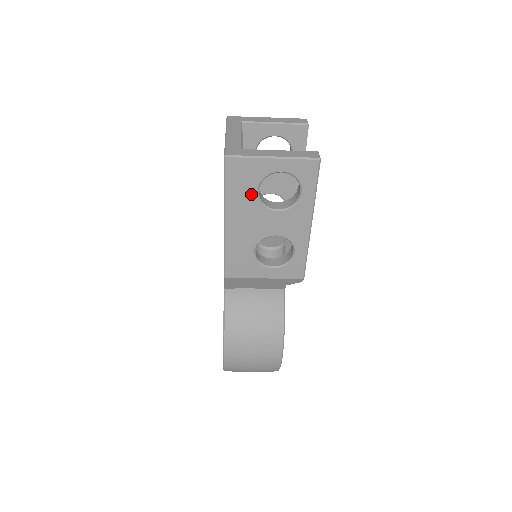
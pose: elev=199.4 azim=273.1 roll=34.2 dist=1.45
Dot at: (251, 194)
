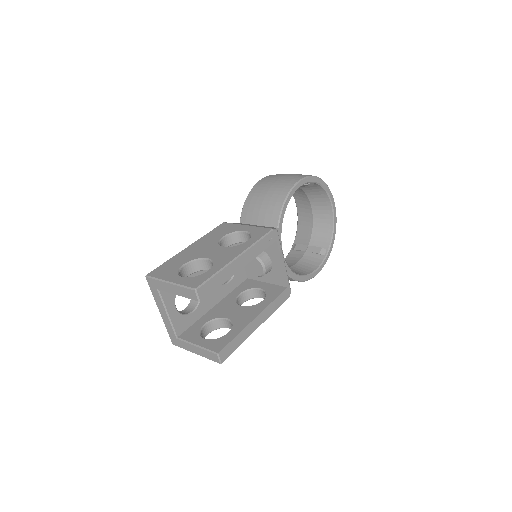
Dot at: occluded
